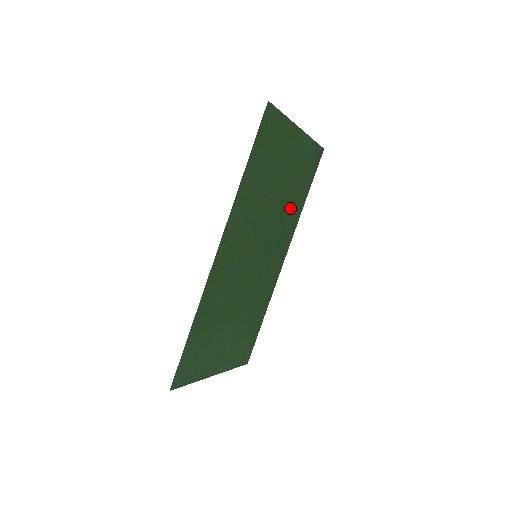
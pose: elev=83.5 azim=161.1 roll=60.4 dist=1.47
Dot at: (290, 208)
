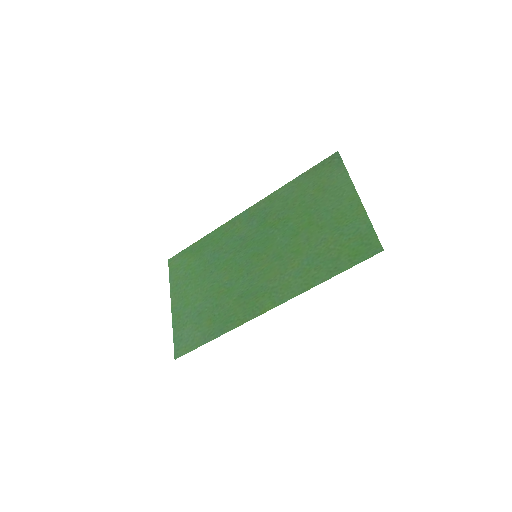
Dot at: (289, 205)
